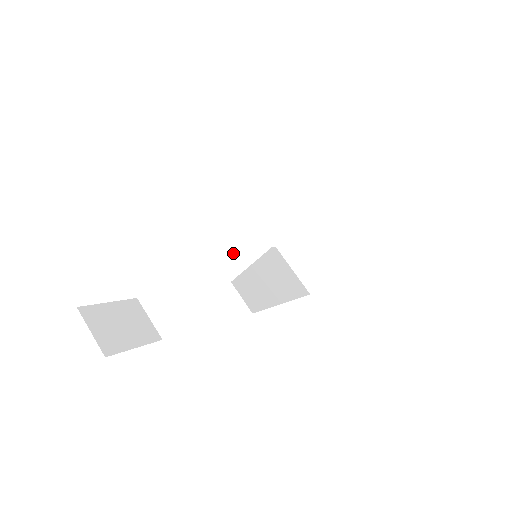
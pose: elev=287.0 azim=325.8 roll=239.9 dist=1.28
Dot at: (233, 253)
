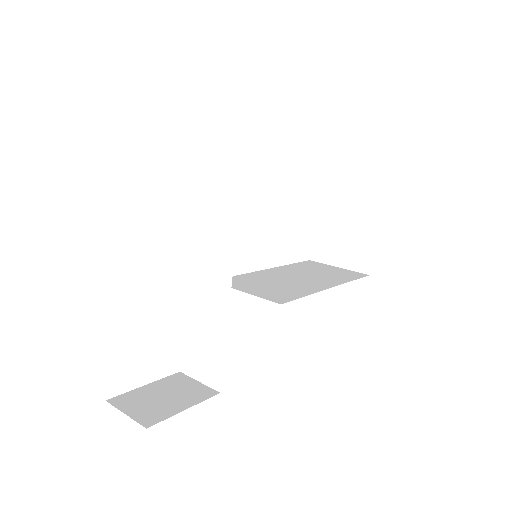
Dot at: (216, 258)
